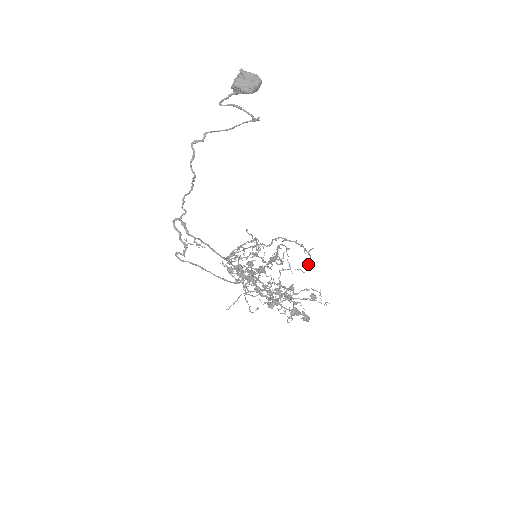
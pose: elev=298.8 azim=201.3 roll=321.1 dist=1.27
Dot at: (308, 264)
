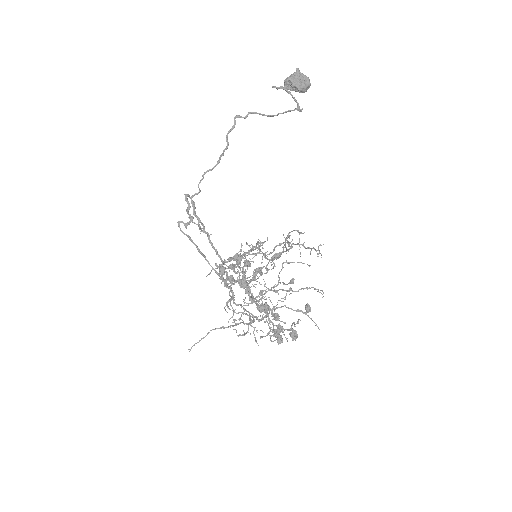
Dot at: (317, 254)
